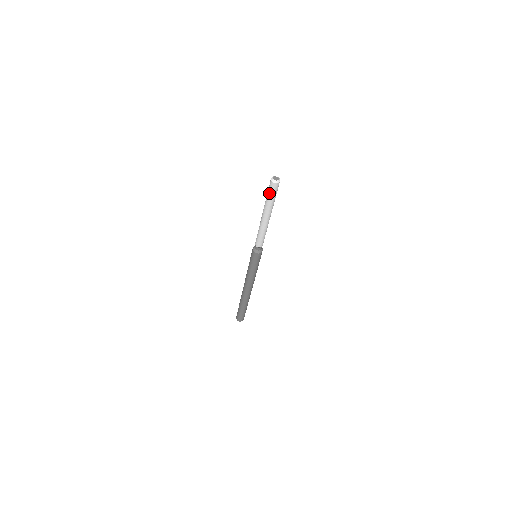
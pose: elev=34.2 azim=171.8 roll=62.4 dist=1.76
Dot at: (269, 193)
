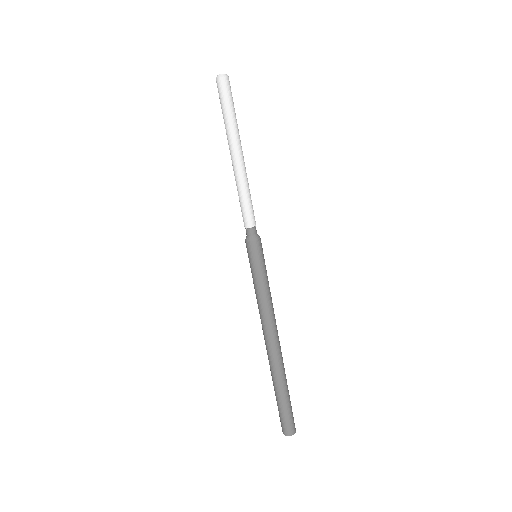
Dot at: (225, 102)
